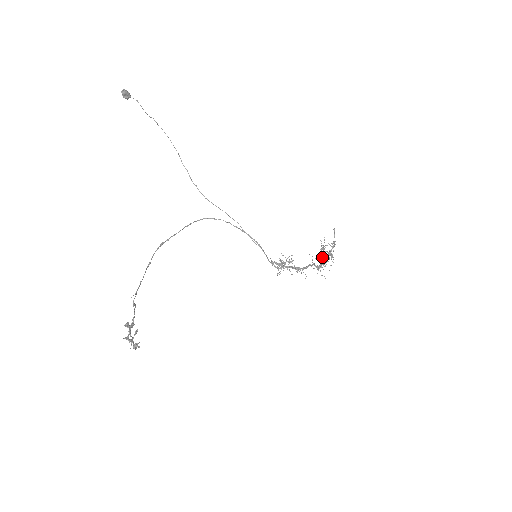
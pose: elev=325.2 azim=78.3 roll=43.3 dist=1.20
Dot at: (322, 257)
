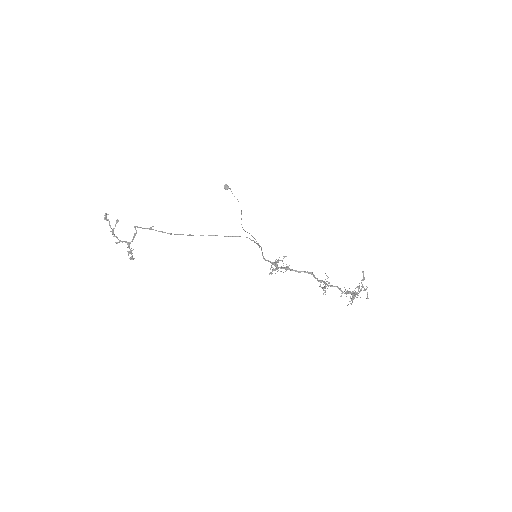
Dot at: occluded
